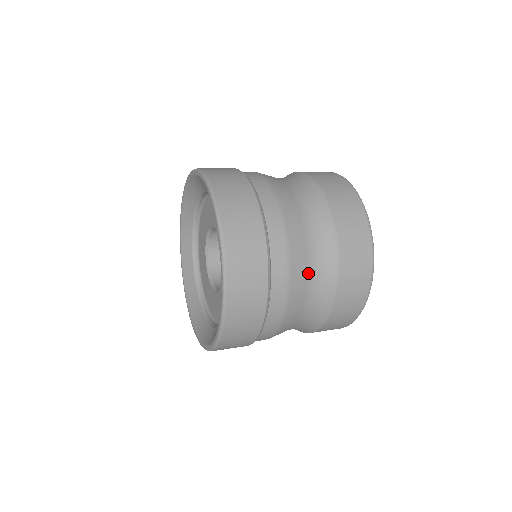
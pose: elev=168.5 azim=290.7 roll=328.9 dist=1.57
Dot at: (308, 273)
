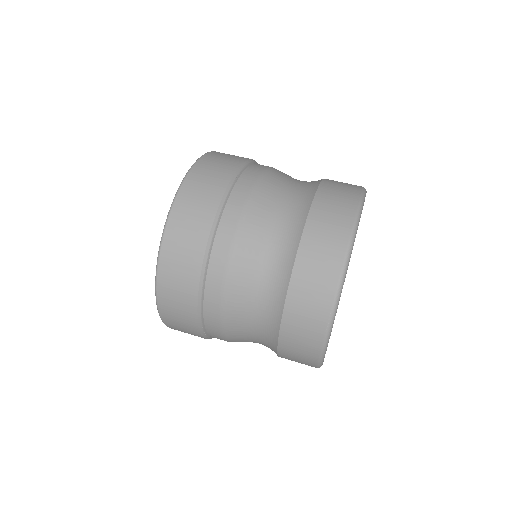
Dot at: (250, 340)
